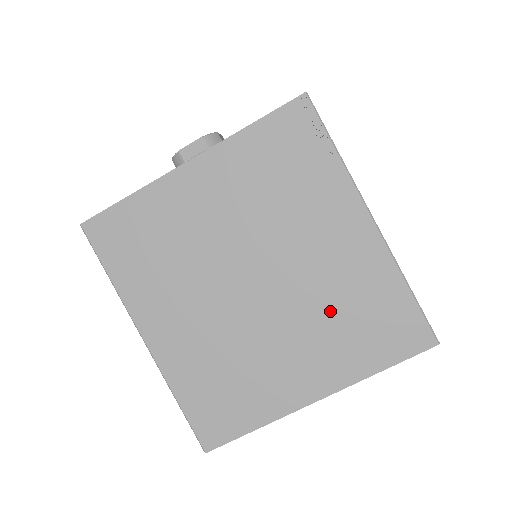
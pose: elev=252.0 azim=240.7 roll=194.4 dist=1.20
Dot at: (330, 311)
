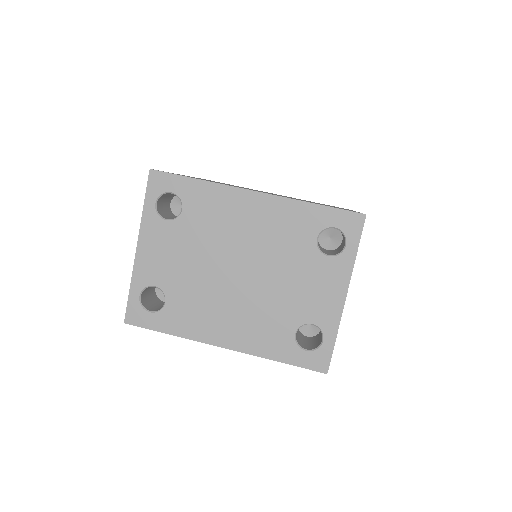
Dot at: occluded
